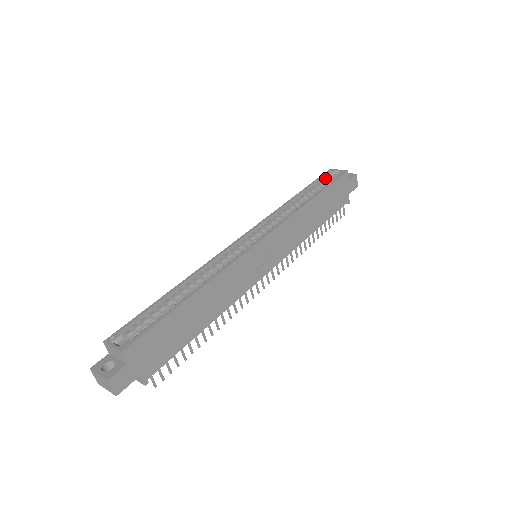
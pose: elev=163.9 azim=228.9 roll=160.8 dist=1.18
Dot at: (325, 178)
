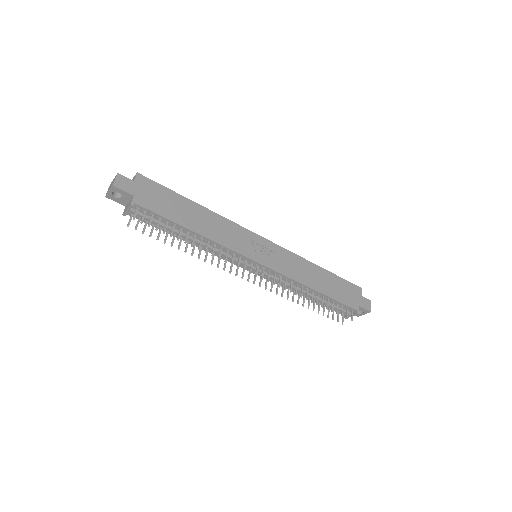
Dot at: occluded
